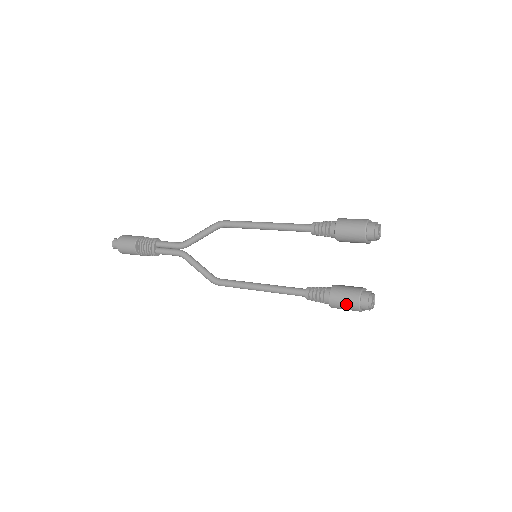
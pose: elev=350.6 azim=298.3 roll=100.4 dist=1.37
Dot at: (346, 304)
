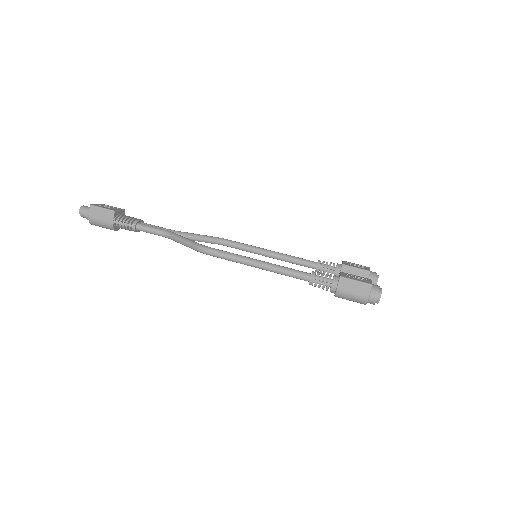
Dot at: occluded
